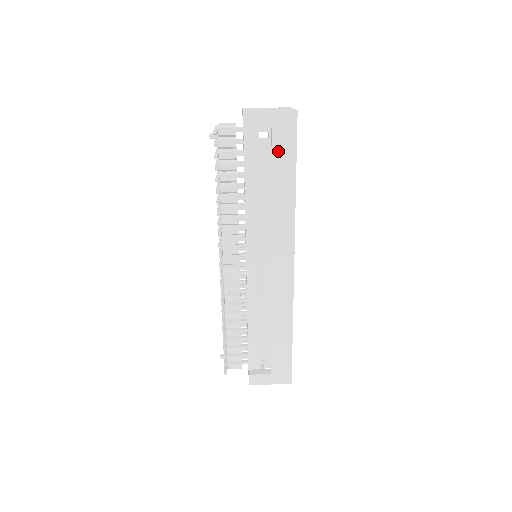
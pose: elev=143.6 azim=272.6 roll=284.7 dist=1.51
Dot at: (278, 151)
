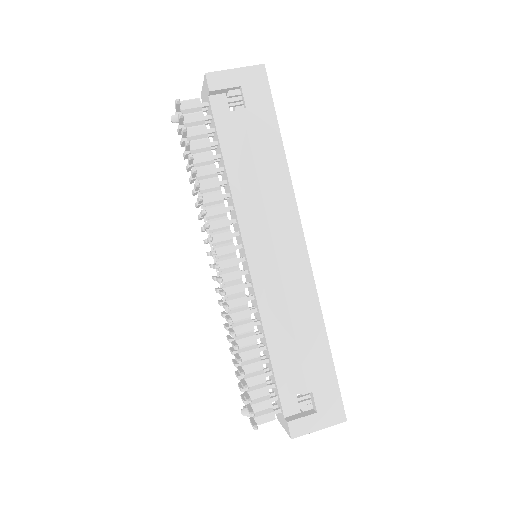
Dot at: (254, 111)
